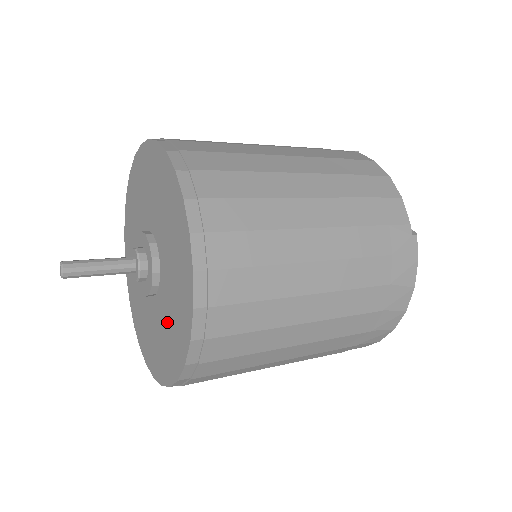
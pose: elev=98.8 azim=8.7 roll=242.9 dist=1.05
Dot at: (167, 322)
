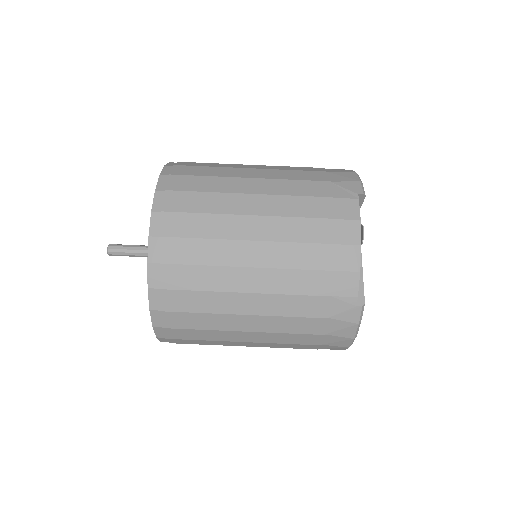
Dot at: occluded
